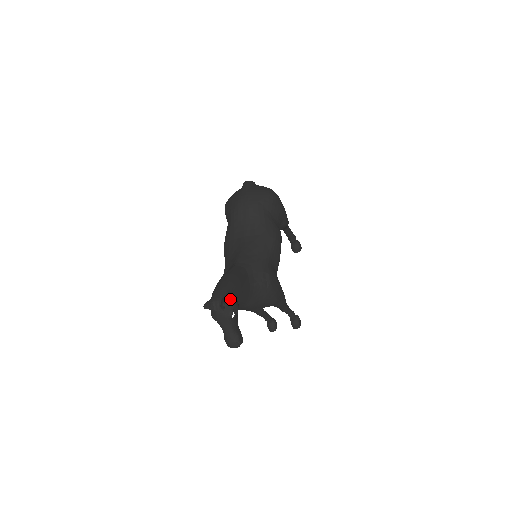
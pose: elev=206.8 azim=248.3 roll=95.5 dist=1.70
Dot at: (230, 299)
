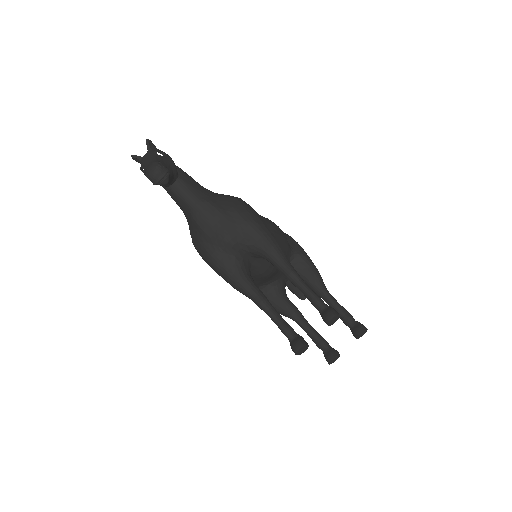
Dot at: occluded
